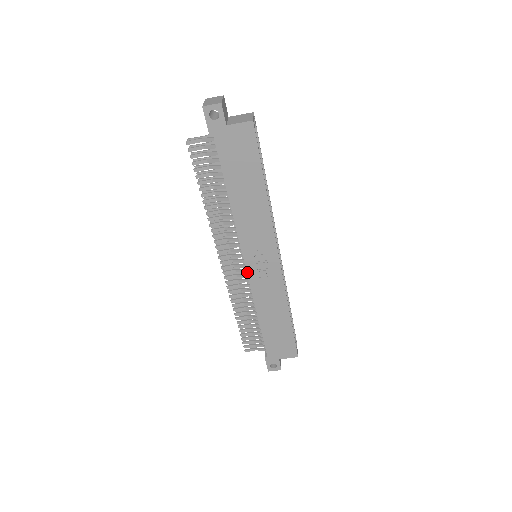
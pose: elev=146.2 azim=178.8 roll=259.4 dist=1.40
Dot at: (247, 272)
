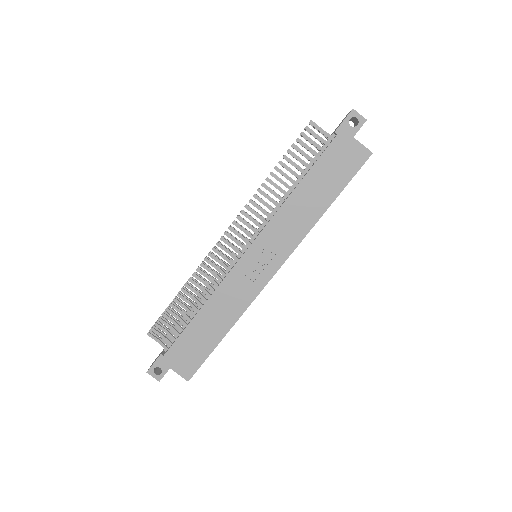
Dot at: (240, 259)
